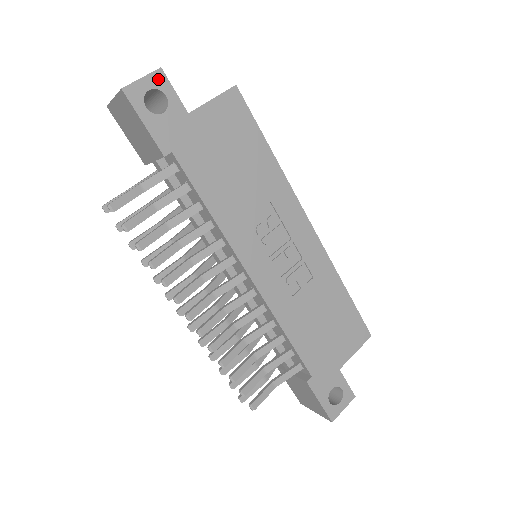
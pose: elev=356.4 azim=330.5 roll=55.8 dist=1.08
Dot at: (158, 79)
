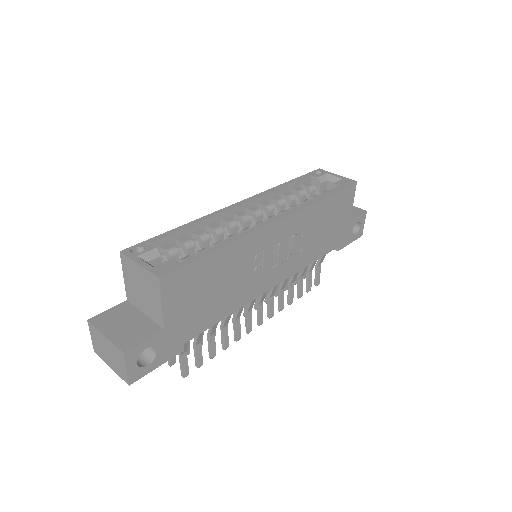
Dot at: (131, 356)
